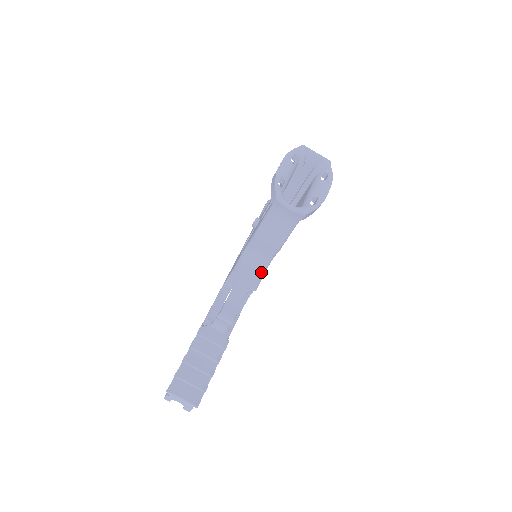
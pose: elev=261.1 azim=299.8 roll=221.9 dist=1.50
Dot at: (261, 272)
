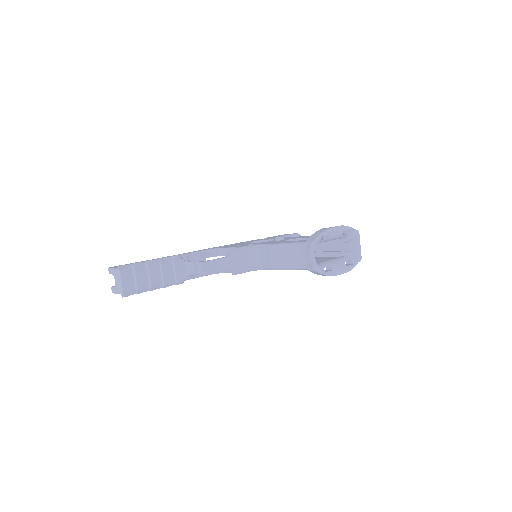
Dot at: (249, 269)
